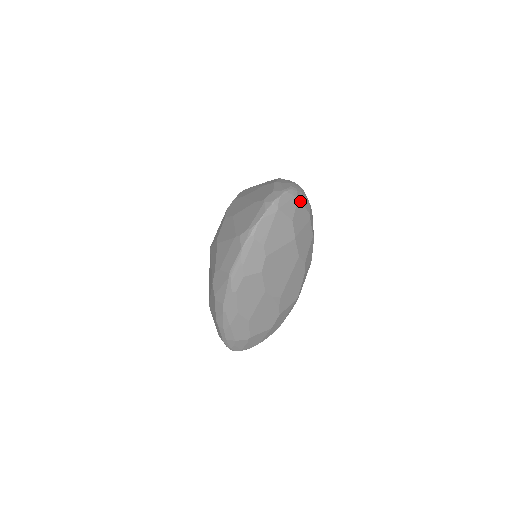
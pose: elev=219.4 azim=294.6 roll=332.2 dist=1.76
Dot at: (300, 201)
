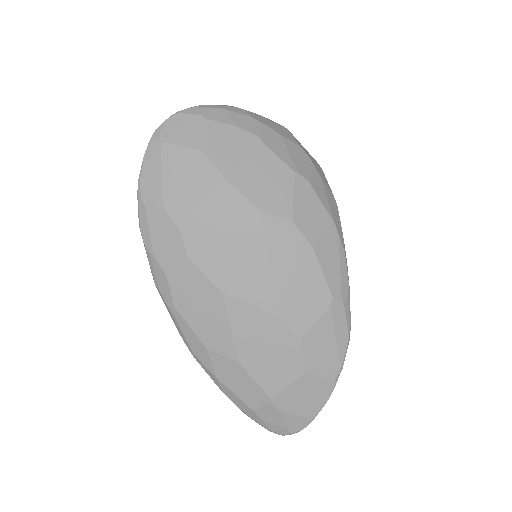
Dot at: (215, 119)
